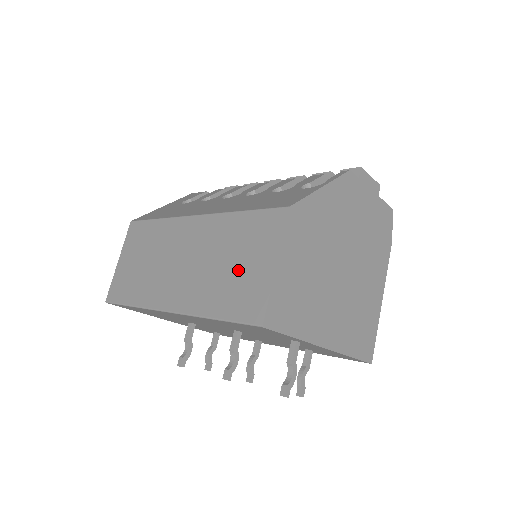
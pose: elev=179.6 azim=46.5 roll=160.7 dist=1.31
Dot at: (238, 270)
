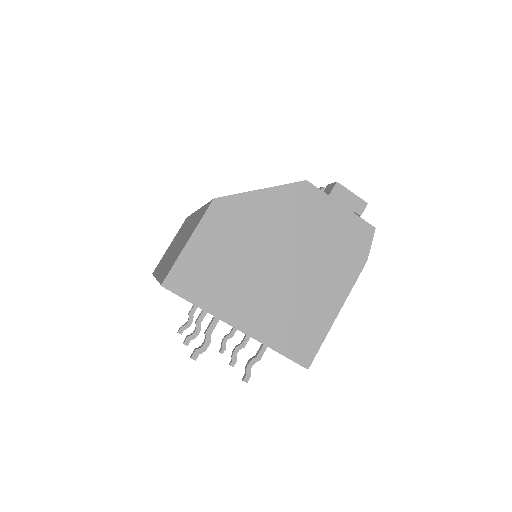
Dot at: (180, 247)
